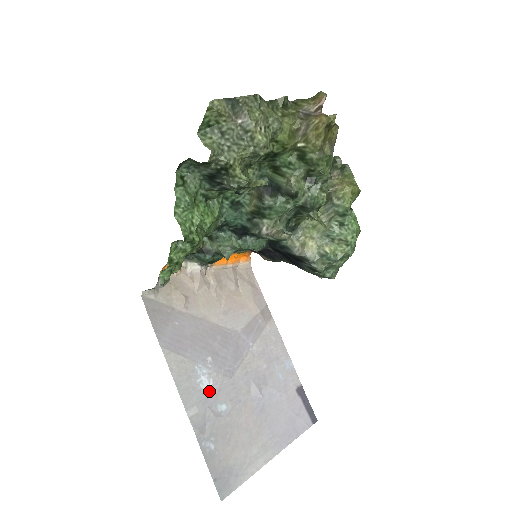
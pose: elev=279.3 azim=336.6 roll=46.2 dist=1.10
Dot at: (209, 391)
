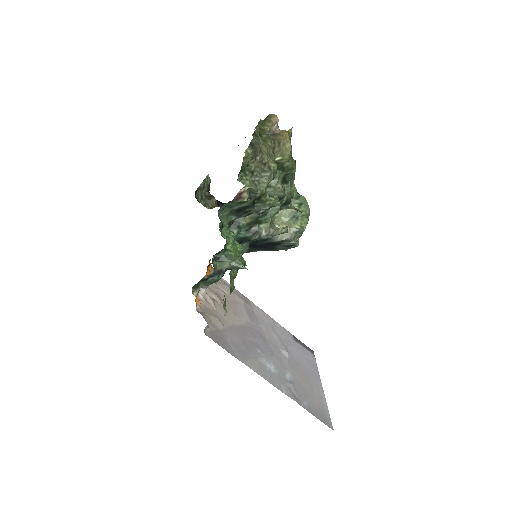
Dot at: (276, 371)
